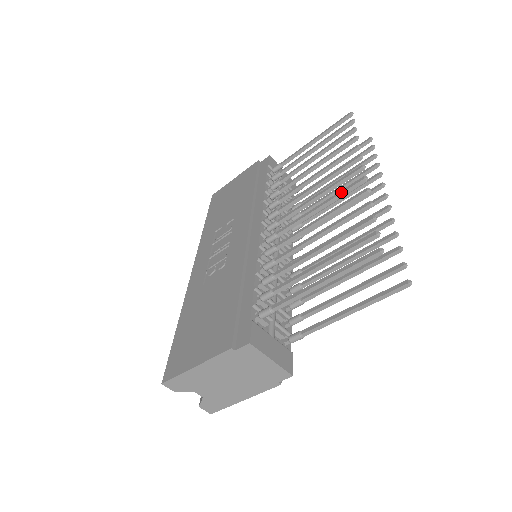
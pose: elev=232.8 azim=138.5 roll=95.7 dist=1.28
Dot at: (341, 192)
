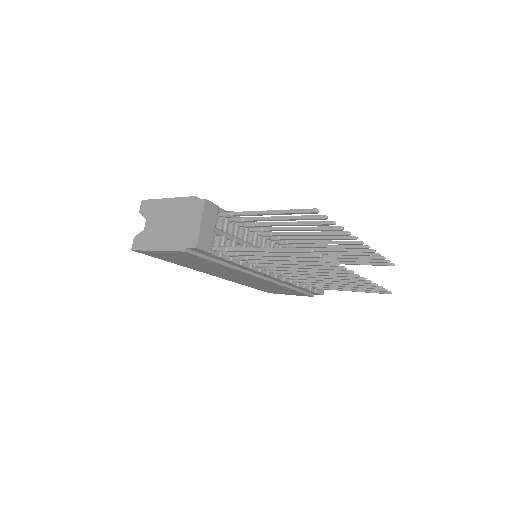
Dot at: (336, 236)
